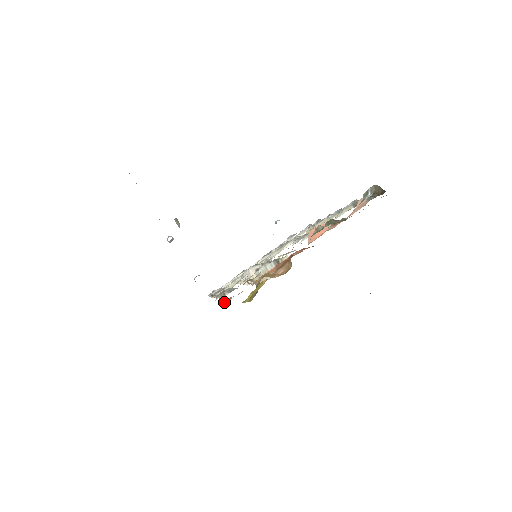
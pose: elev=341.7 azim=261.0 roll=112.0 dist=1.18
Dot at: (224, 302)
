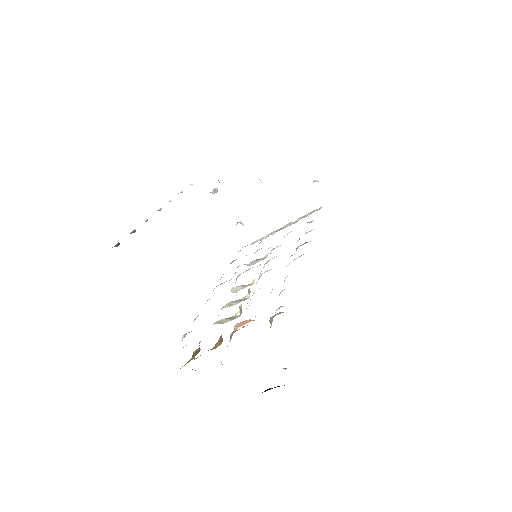
Dot at: occluded
